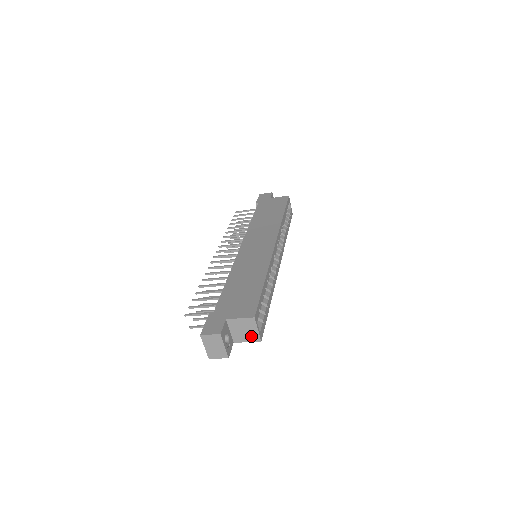
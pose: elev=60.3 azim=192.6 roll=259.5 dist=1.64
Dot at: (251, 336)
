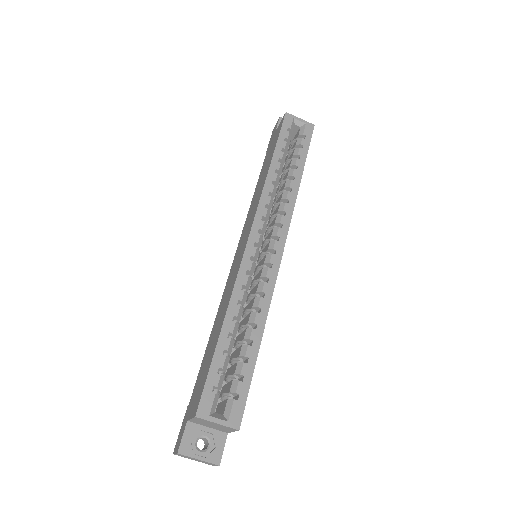
Dot at: (225, 428)
